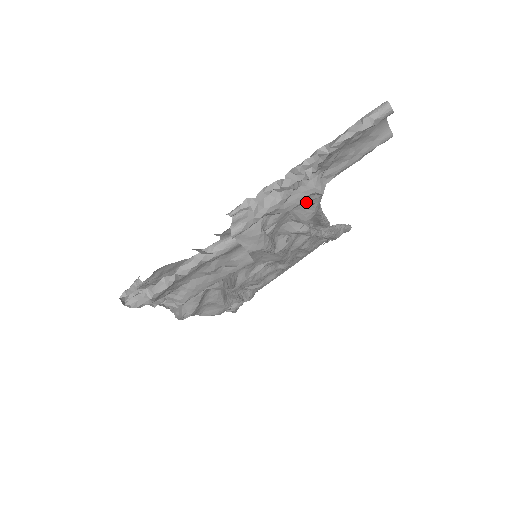
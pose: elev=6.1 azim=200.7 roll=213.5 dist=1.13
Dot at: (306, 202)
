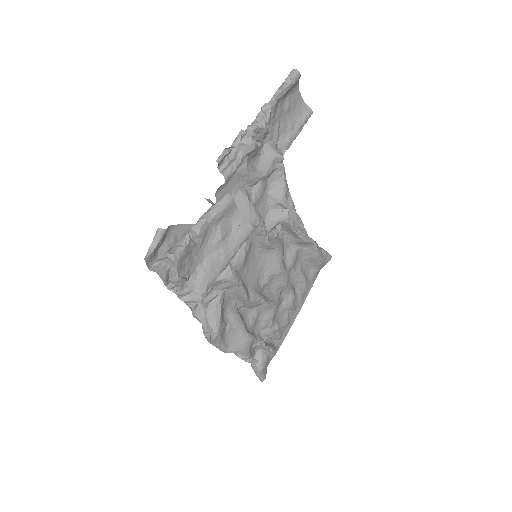
Dot at: (275, 176)
